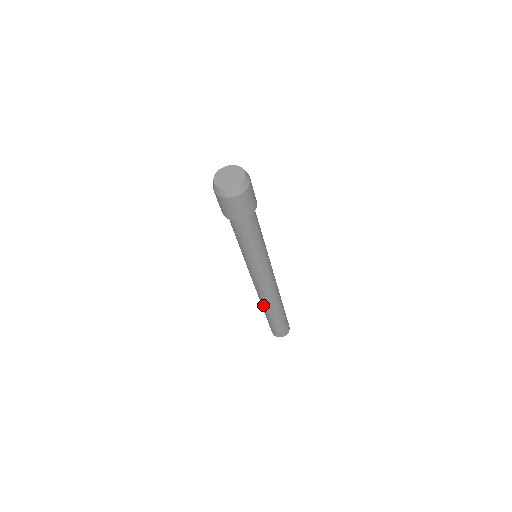
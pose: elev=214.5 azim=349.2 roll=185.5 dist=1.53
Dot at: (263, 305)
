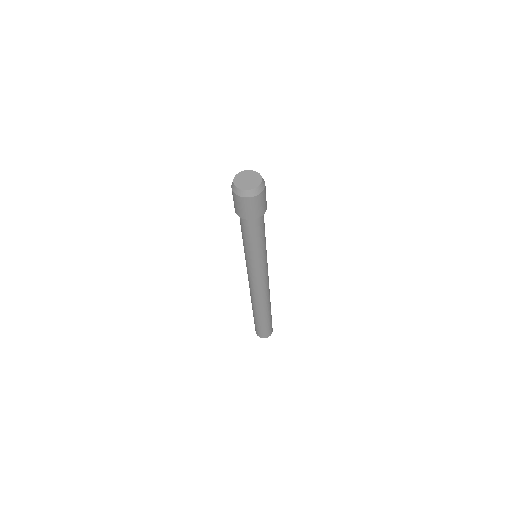
Dot at: (262, 306)
